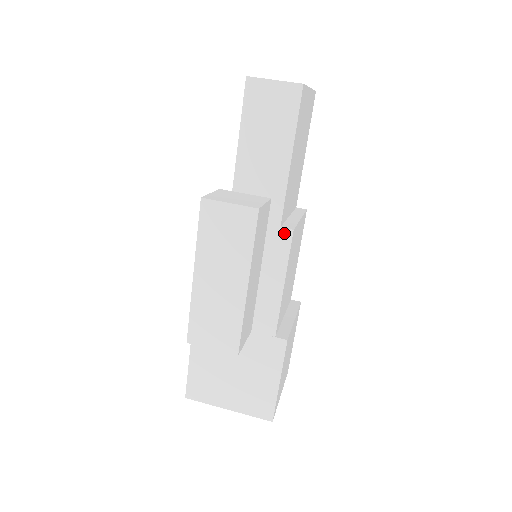
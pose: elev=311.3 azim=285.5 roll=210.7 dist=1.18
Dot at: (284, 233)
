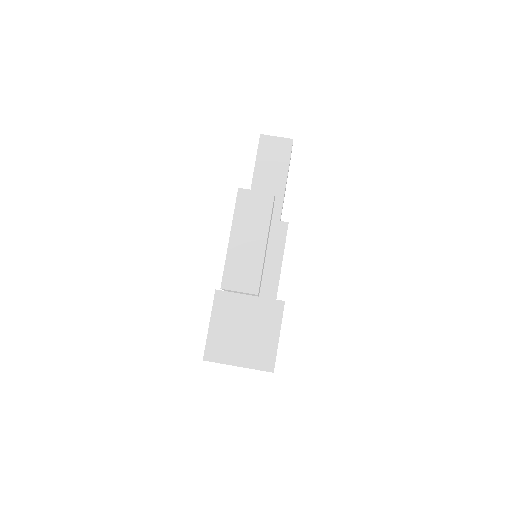
Dot at: (282, 224)
